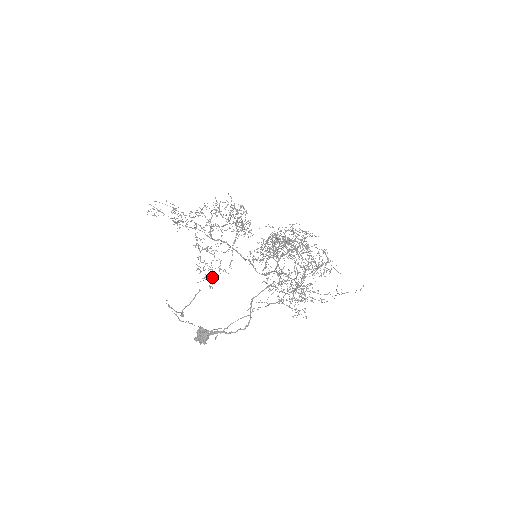
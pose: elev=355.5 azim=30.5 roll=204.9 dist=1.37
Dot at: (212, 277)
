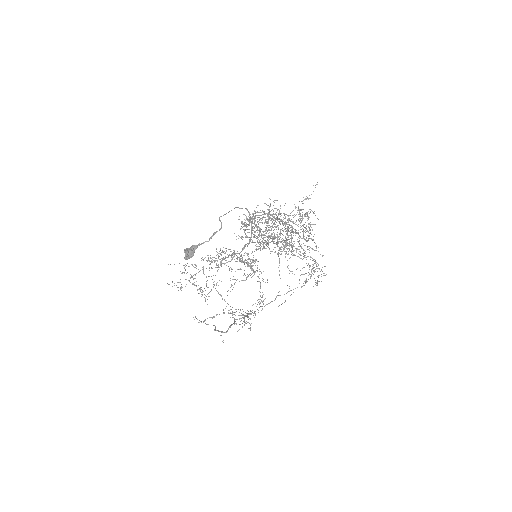
Dot at: occluded
